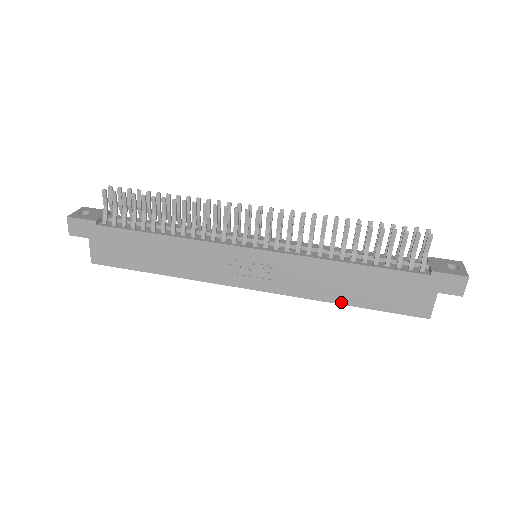
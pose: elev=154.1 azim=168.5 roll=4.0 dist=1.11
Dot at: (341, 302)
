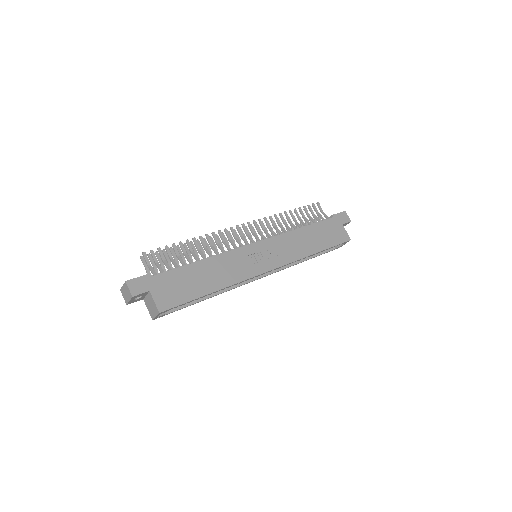
Dot at: (314, 252)
